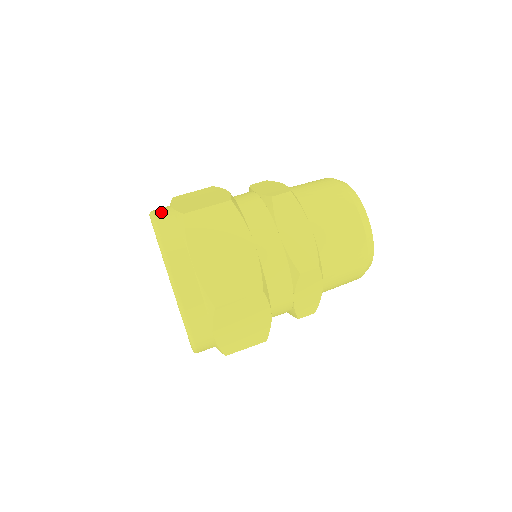
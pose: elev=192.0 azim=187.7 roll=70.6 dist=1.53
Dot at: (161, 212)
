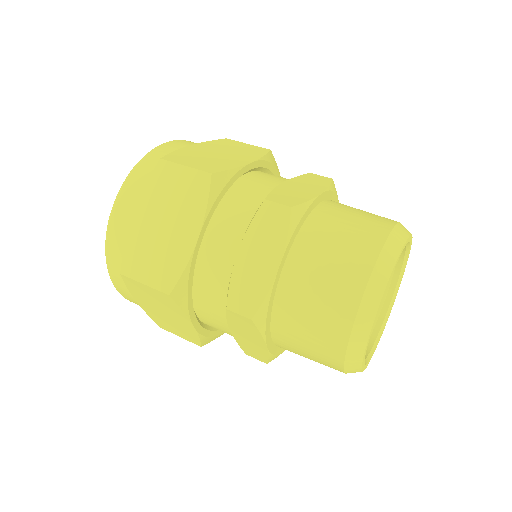
Dot at: (171, 145)
